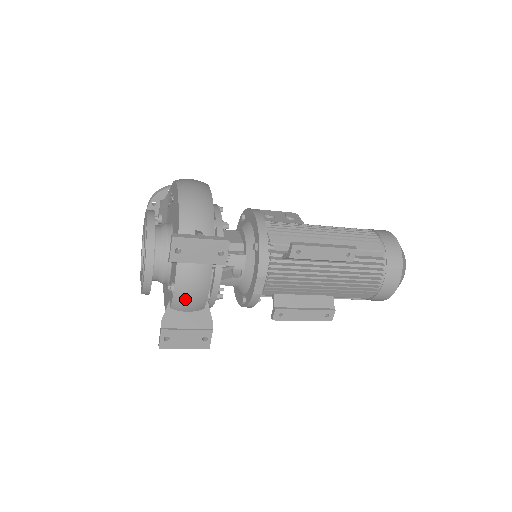
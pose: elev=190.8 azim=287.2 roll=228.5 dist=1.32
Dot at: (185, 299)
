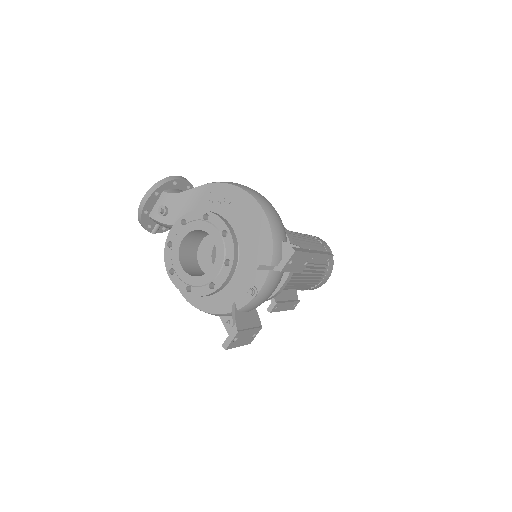
Dot at: (259, 302)
